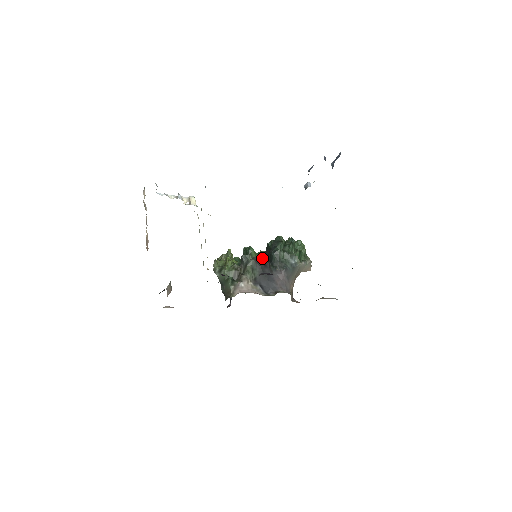
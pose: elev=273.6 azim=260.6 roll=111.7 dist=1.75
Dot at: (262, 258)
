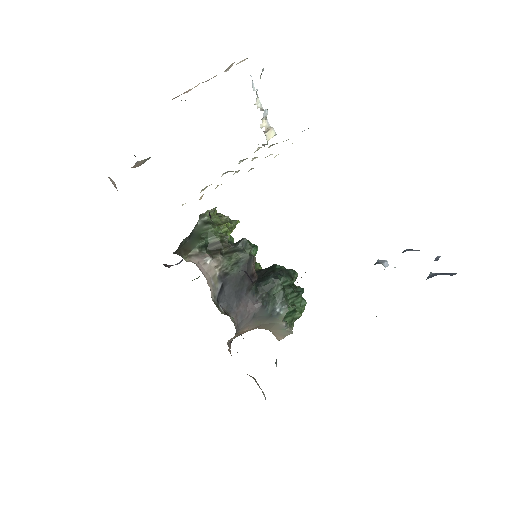
Dot at: occluded
